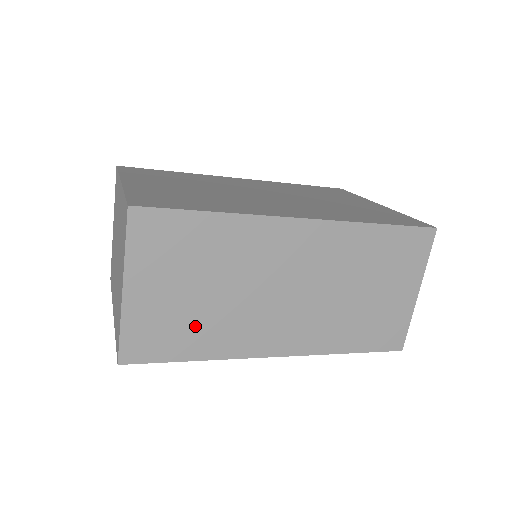
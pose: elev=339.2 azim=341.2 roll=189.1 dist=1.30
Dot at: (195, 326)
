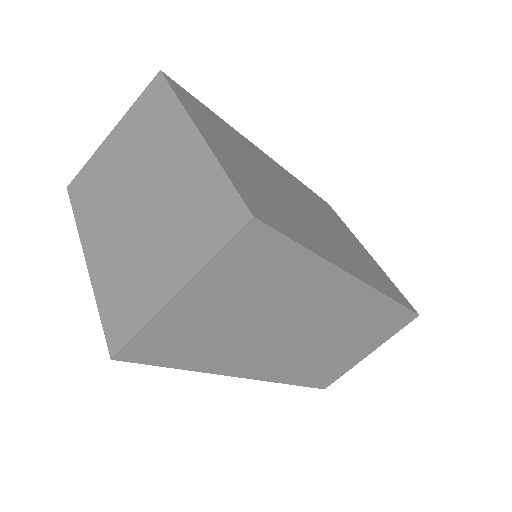
Dot at: (209, 341)
